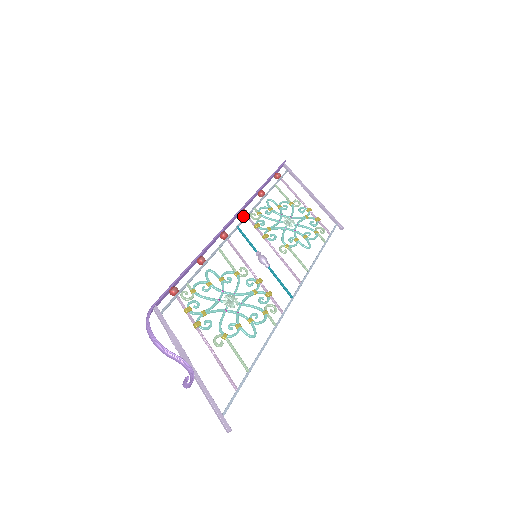
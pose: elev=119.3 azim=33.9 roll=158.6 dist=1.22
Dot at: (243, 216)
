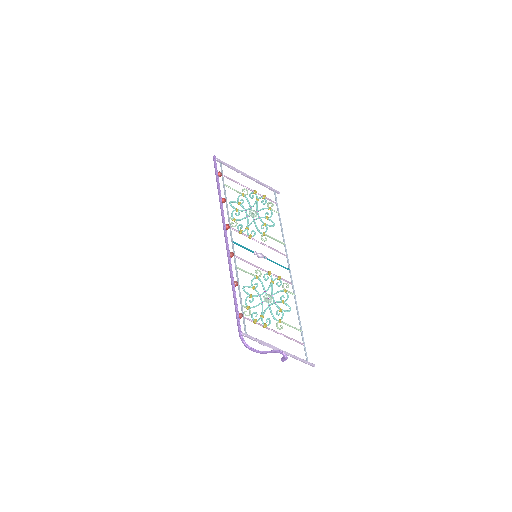
Dot at: occluded
